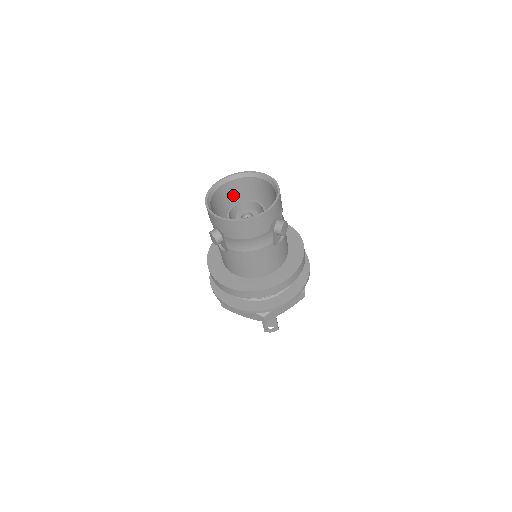
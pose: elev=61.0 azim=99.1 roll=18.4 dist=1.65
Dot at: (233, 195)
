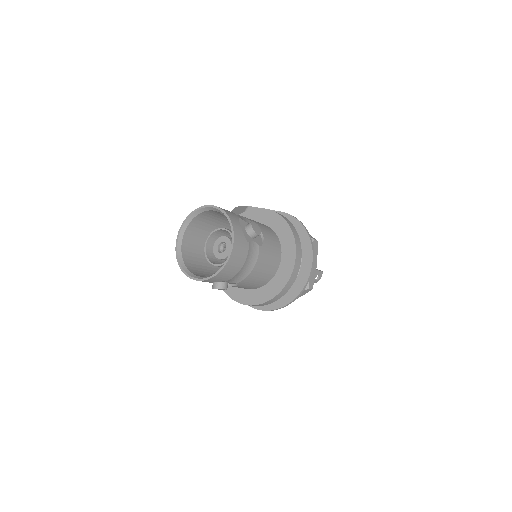
Dot at: (195, 243)
